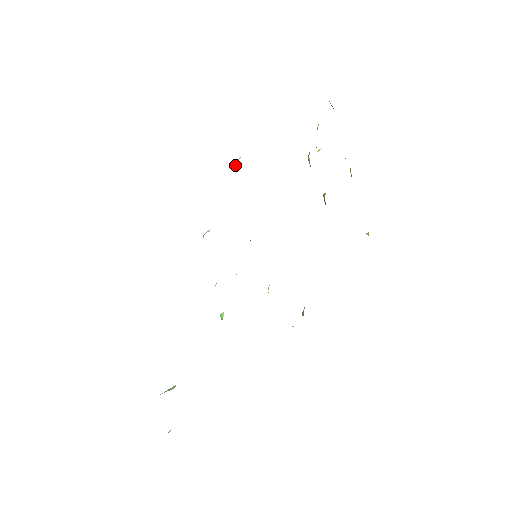
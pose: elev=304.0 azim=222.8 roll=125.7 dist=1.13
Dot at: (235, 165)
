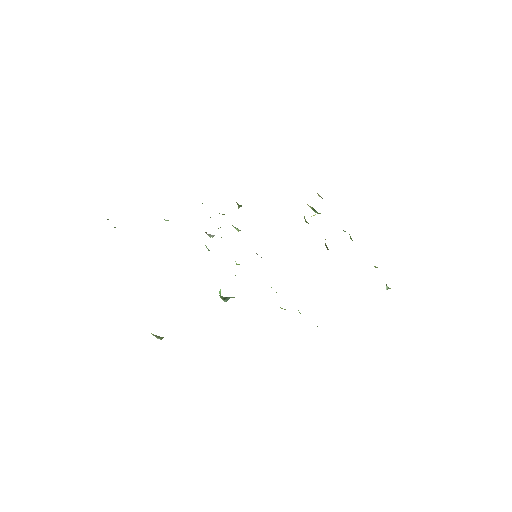
Dot at: occluded
